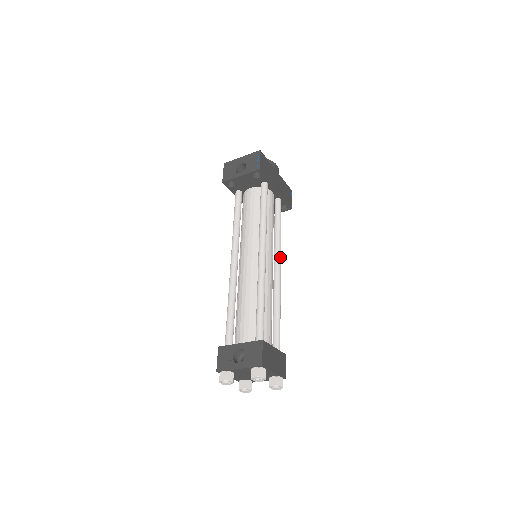
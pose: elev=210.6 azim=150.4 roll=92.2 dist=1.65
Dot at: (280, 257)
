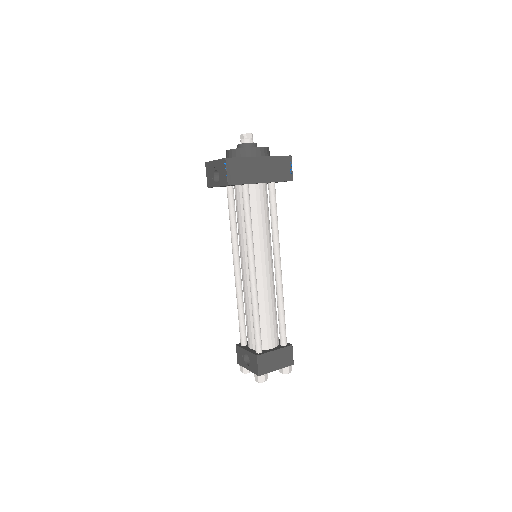
Dot at: (278, 254)
